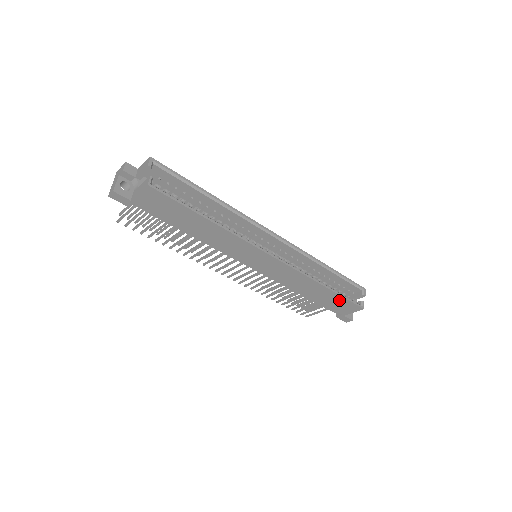
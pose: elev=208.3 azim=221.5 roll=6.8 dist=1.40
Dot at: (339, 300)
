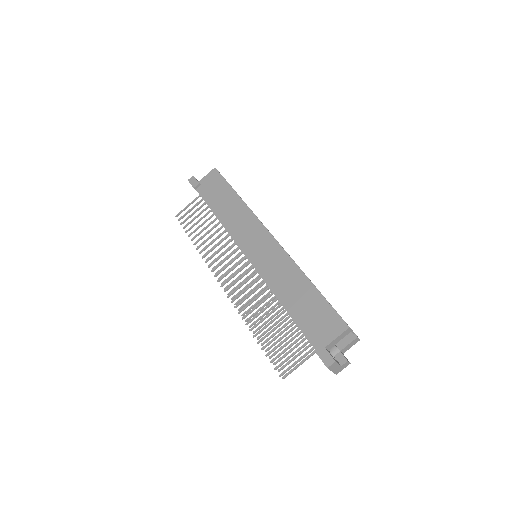
Dot at: (321, 307)
